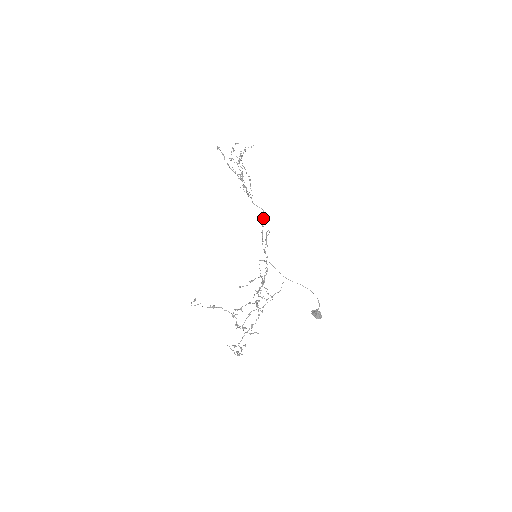
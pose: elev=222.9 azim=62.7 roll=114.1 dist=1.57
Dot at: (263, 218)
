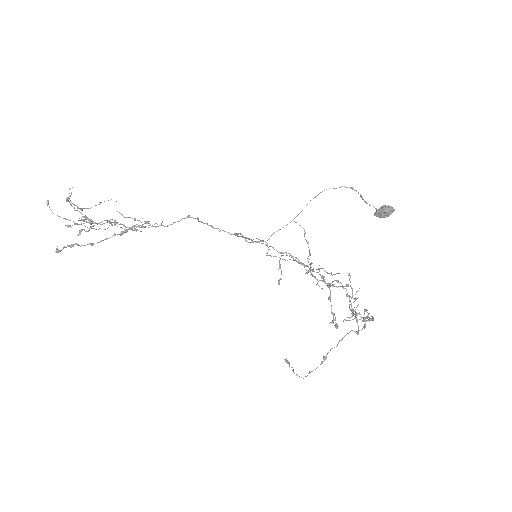
Dot at: occluded
